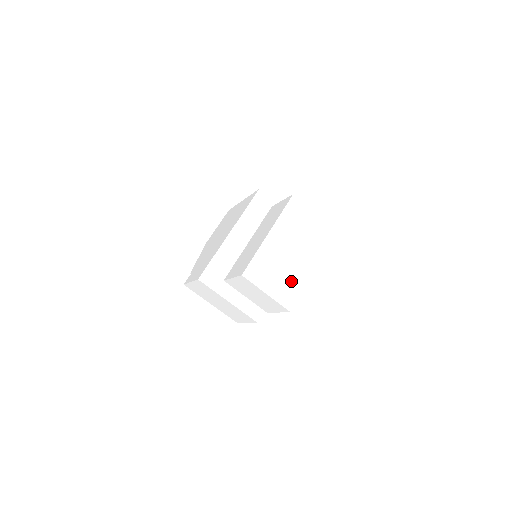
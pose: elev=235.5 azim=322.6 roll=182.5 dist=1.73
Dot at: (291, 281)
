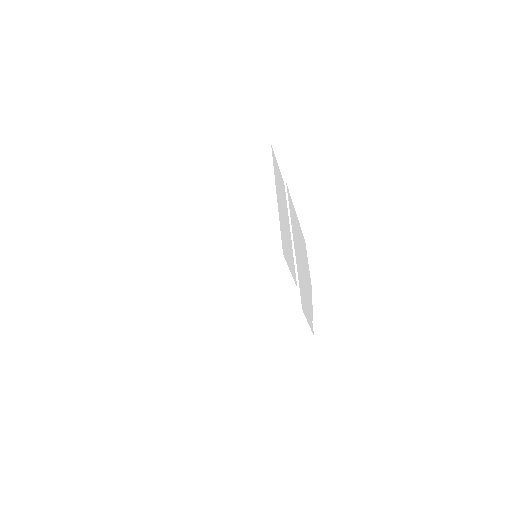
Dot at: (259, 227)
